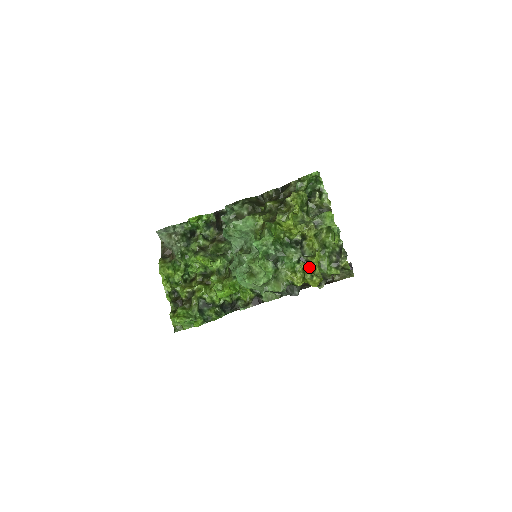
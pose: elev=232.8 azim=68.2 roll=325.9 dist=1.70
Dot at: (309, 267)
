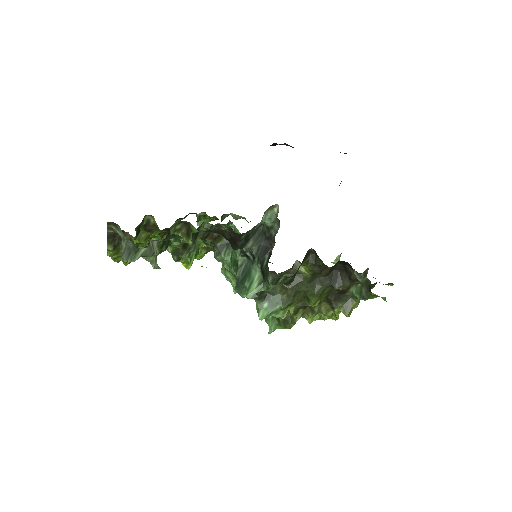
Dot at: occluded
